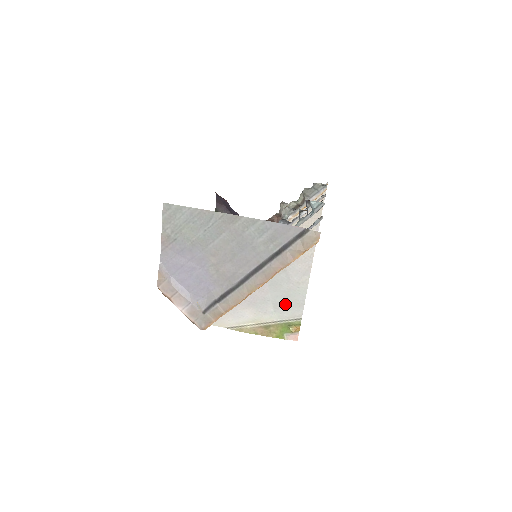
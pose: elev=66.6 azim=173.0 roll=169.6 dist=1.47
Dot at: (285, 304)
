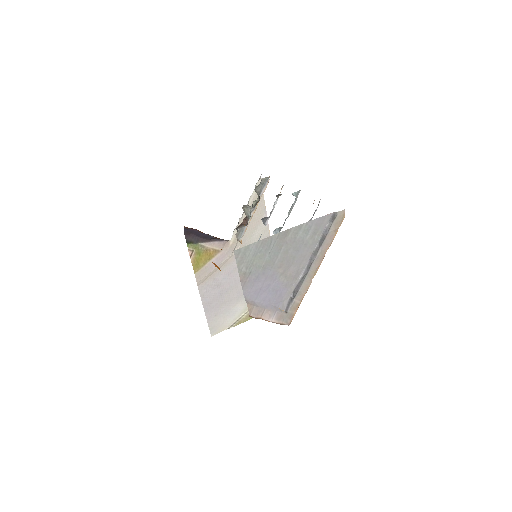
Dot at: occluded
